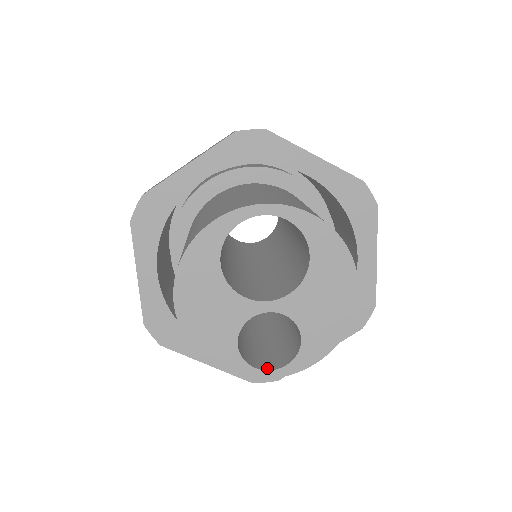
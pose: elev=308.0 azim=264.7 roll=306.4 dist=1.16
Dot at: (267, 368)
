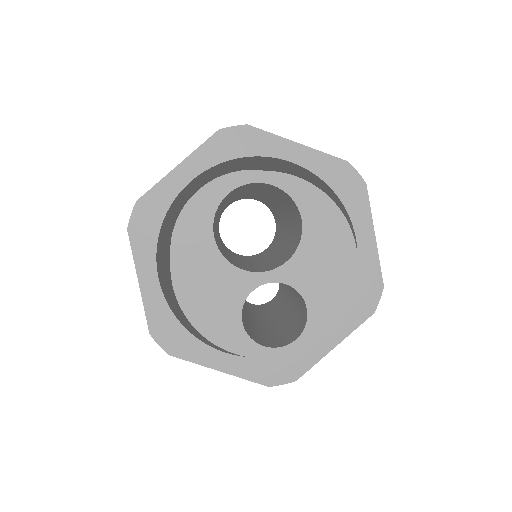
Dot at: (276, 346)
